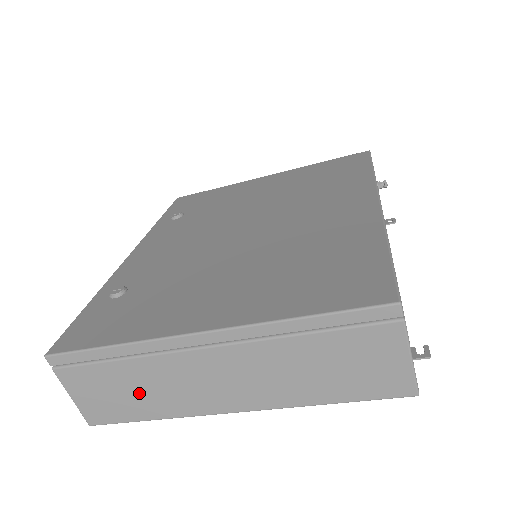
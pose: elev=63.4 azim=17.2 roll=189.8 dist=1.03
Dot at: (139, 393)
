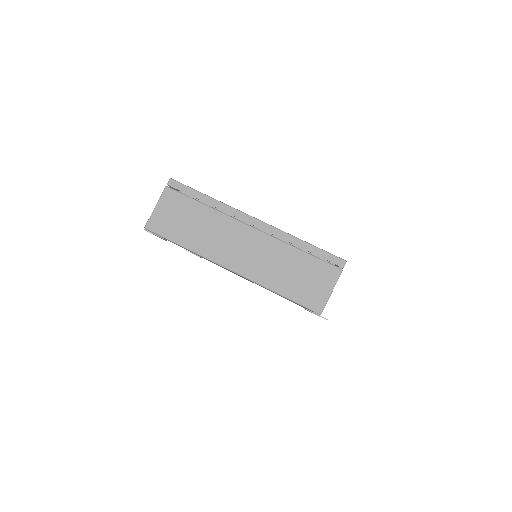
Dot at: (194, 227)
